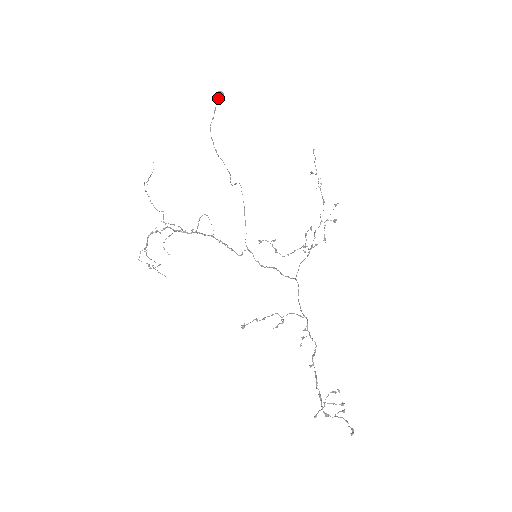
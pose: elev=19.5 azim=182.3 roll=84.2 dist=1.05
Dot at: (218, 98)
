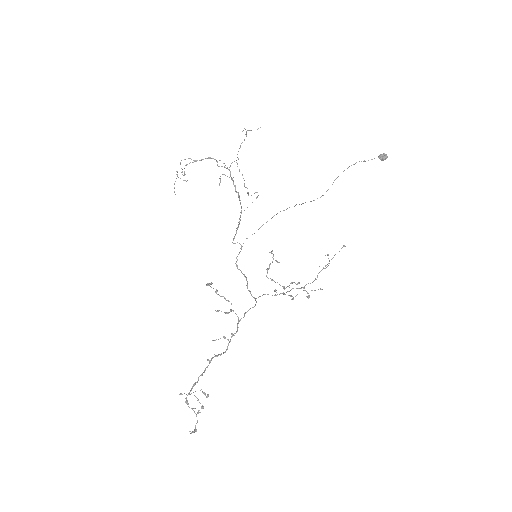
Dot at: (383, 157)
